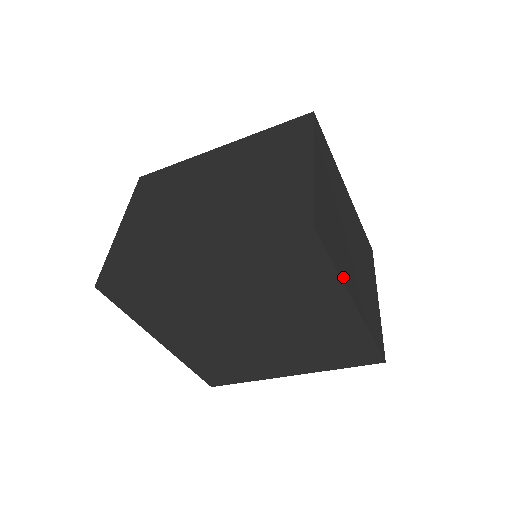
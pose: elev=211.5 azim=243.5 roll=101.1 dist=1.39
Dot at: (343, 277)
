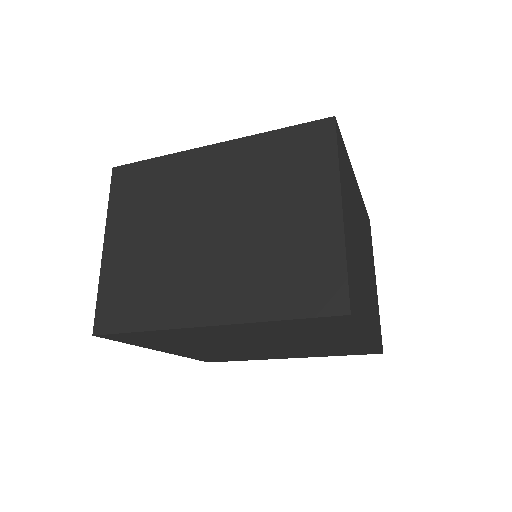
Dot at: (364, 324)
